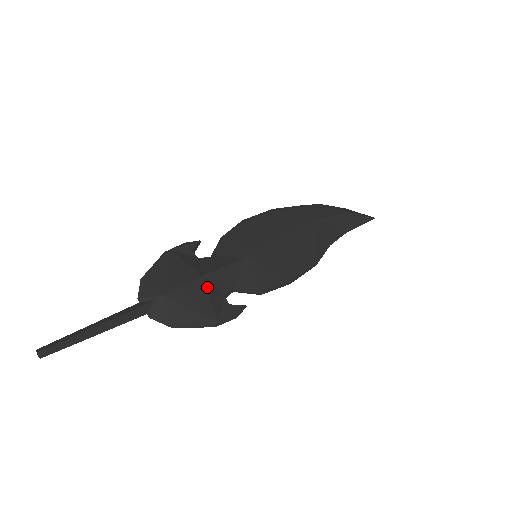
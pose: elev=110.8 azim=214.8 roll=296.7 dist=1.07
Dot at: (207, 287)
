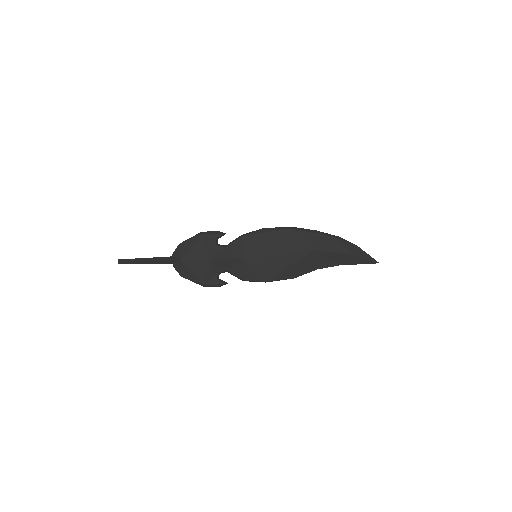
Dot at: (208, 267)
